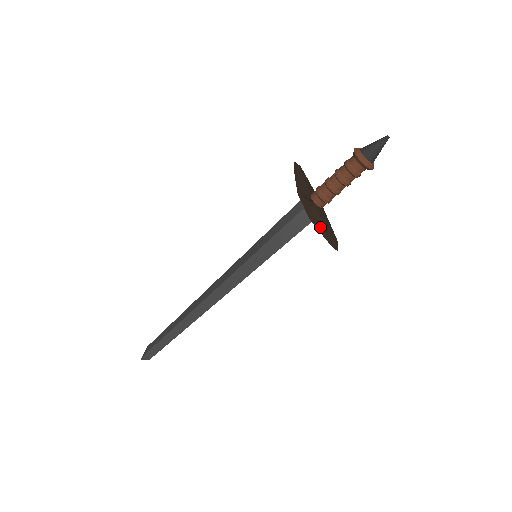
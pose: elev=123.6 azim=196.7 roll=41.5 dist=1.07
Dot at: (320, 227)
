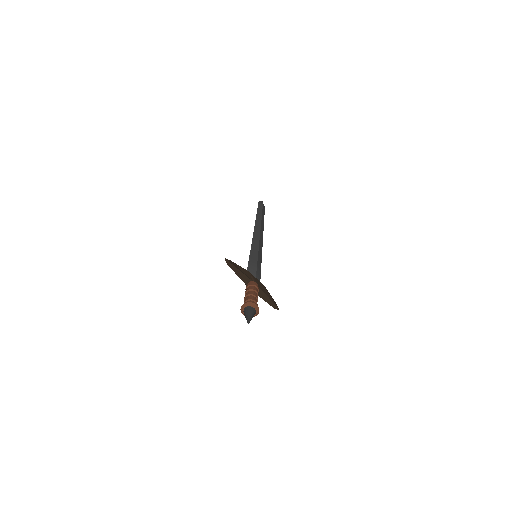
Dot at: (264, 299)
